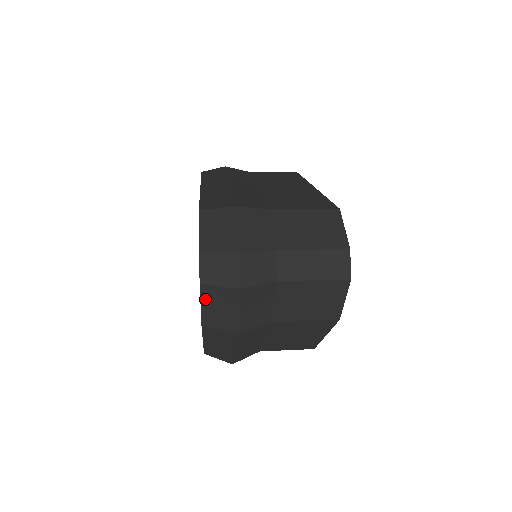
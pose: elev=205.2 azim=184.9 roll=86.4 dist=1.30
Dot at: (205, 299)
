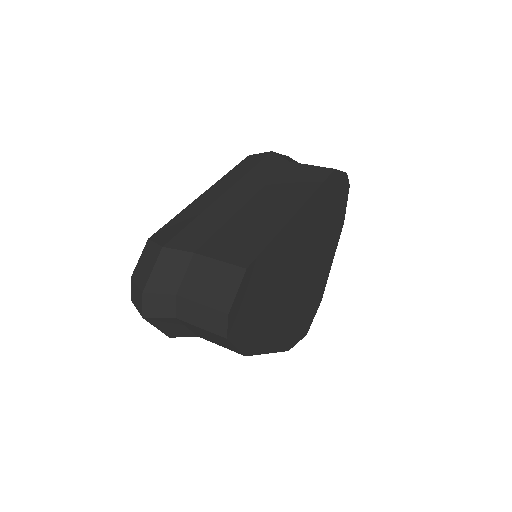
Dot at: occluded
